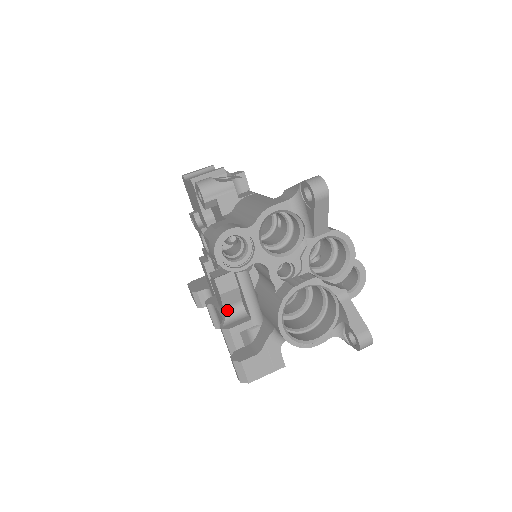
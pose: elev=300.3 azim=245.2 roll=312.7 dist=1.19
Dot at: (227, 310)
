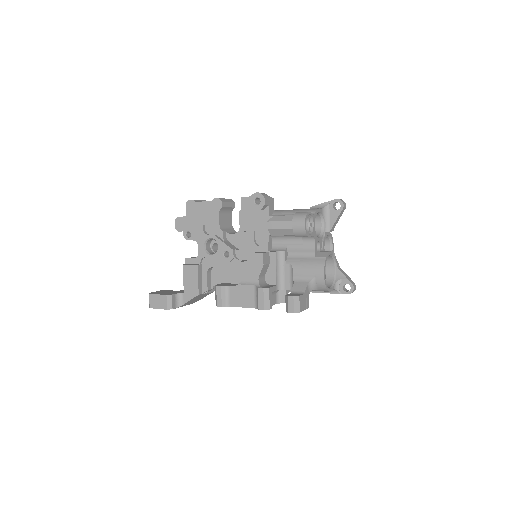
Dot at: (259, 279)
